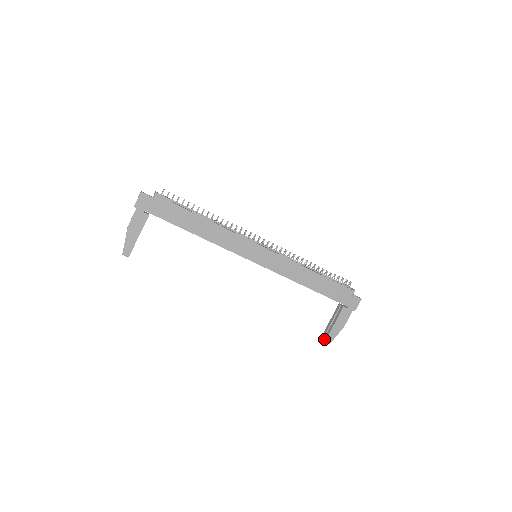
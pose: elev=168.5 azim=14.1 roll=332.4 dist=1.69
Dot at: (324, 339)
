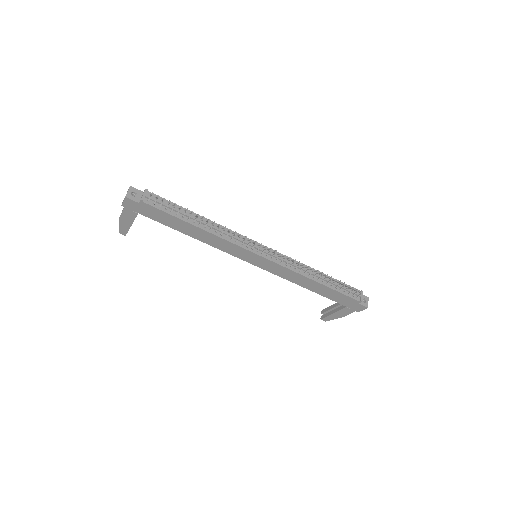
Dot at: (322, 316)
